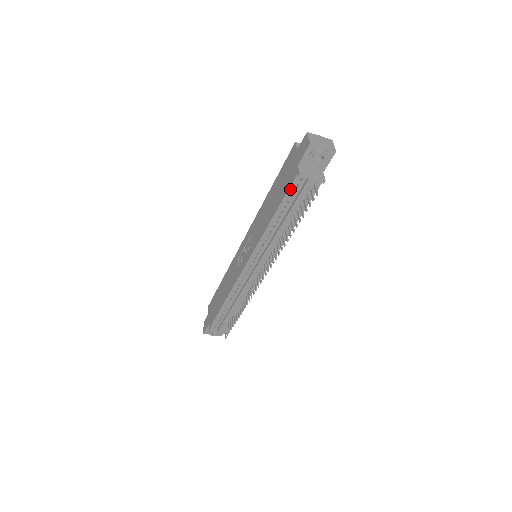
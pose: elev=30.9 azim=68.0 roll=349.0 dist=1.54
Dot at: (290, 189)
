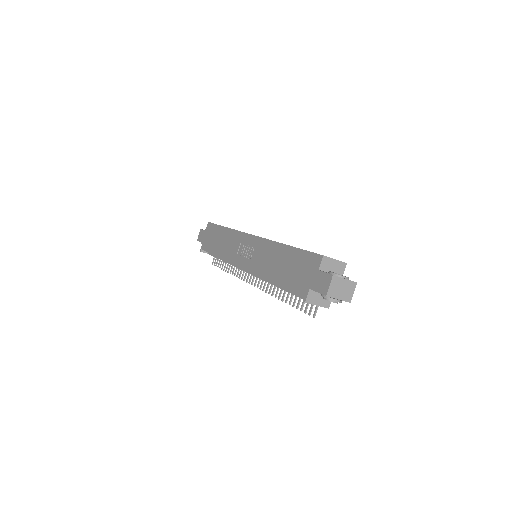
Dot at: (294, 292)
